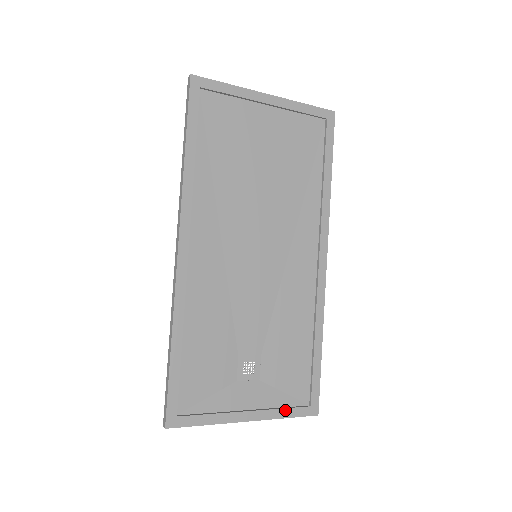
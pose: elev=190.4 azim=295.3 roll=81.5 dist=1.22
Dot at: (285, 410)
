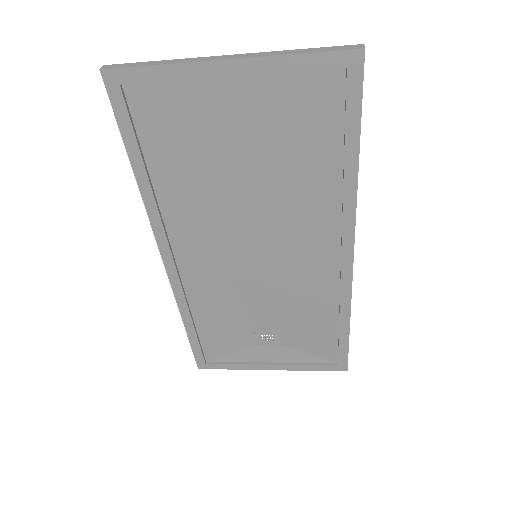
Dot at: (309, 366)
